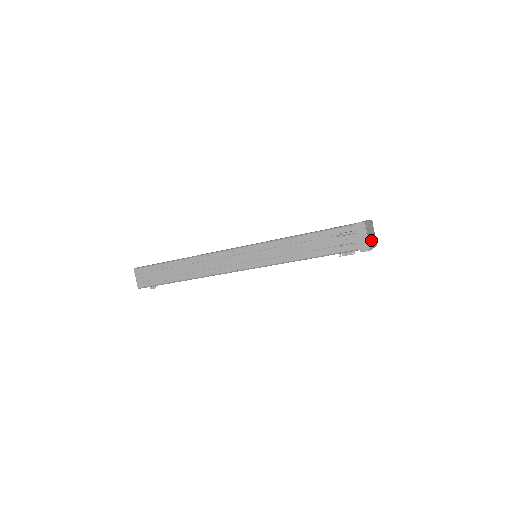
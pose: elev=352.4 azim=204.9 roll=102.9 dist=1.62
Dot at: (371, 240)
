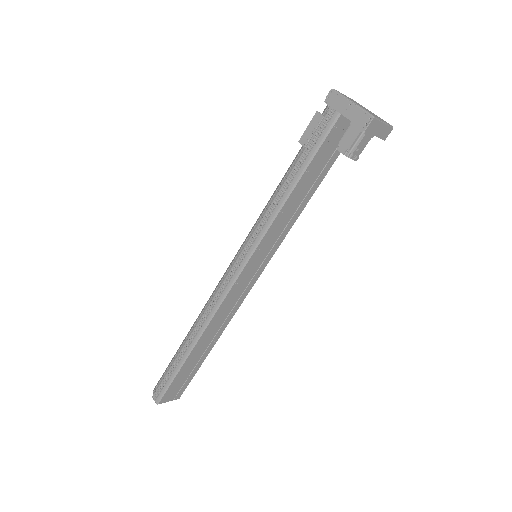
Dot at: occluded
